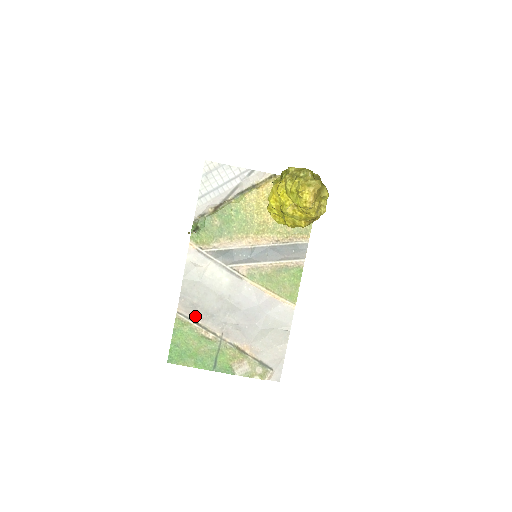
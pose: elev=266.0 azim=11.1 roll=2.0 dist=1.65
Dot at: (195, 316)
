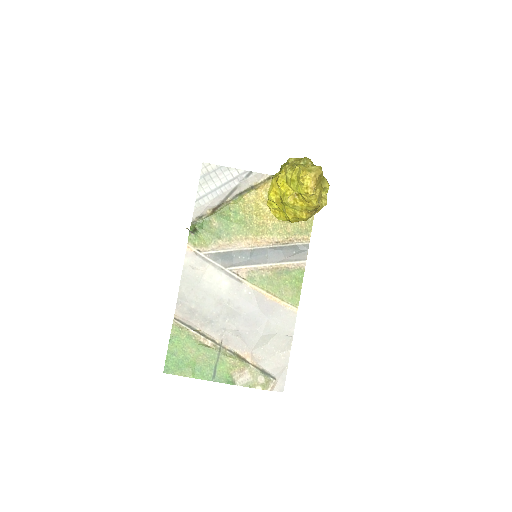
Dot at: (193, 322)
